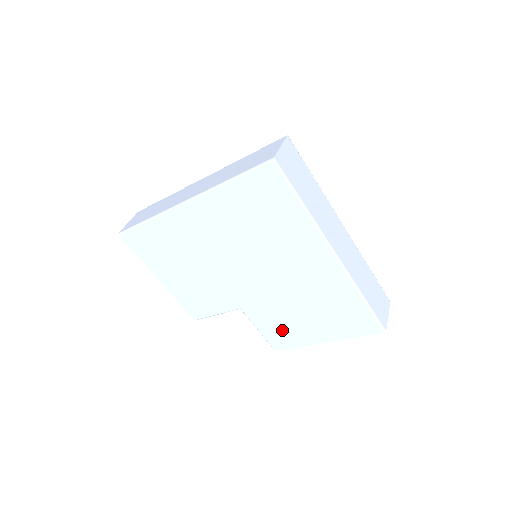
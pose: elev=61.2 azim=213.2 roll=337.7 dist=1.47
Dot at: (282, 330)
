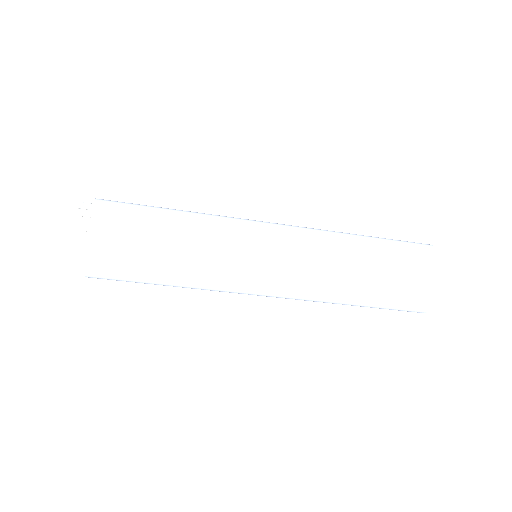
Dot at: occluded
